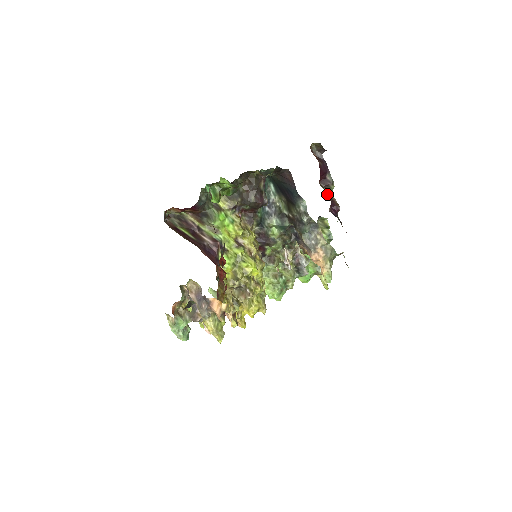
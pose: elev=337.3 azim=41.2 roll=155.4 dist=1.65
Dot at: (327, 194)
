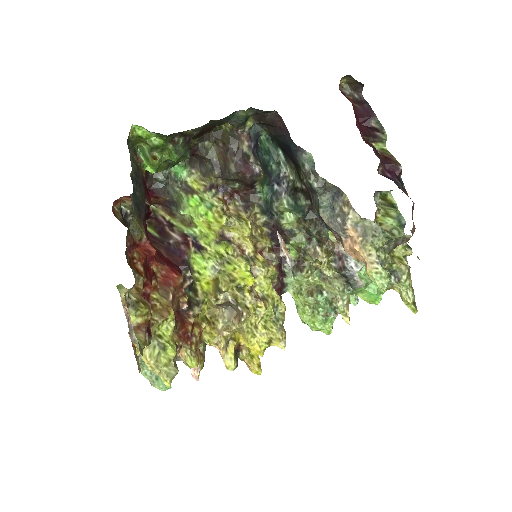
Dot at: occluded
